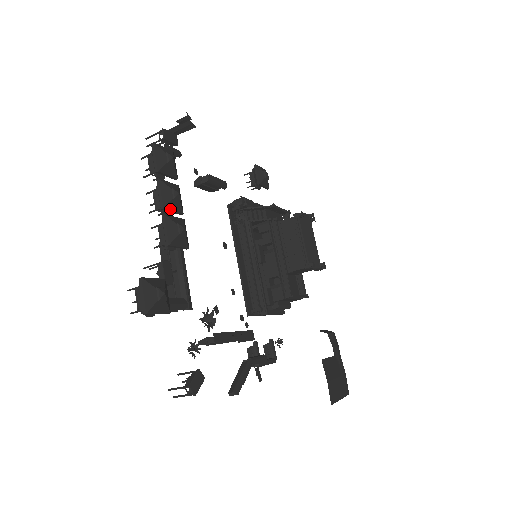
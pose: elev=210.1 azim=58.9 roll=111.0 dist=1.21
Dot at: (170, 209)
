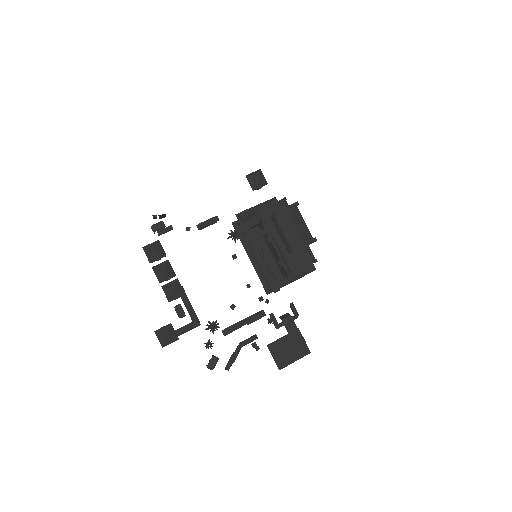
Dot at: (165, 280)
